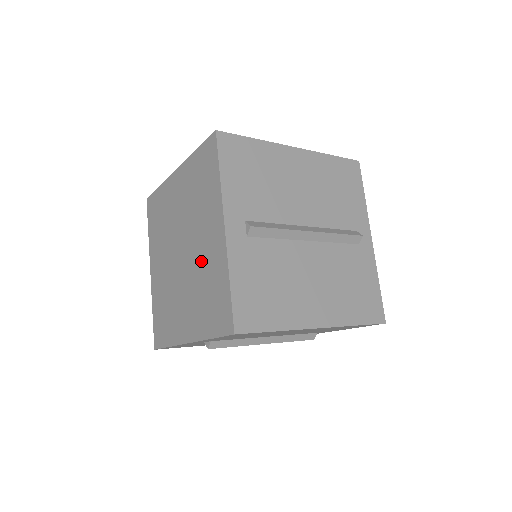
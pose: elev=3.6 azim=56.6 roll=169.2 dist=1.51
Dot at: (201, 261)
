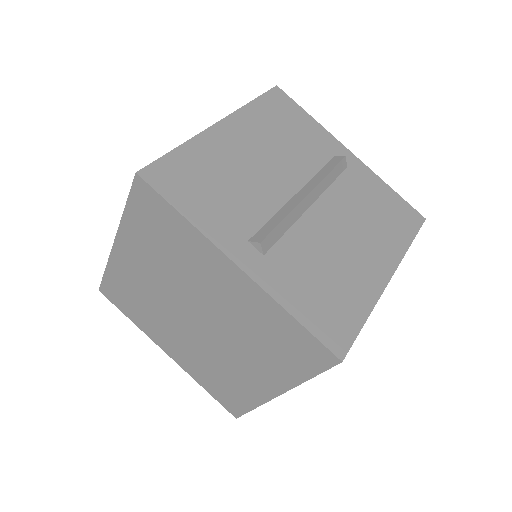
Dot at: (226, 362)
